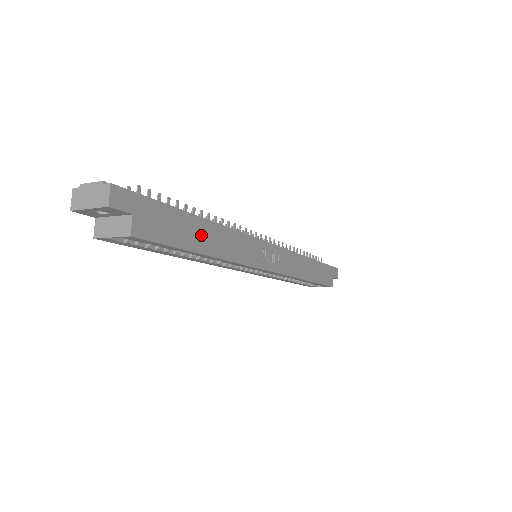
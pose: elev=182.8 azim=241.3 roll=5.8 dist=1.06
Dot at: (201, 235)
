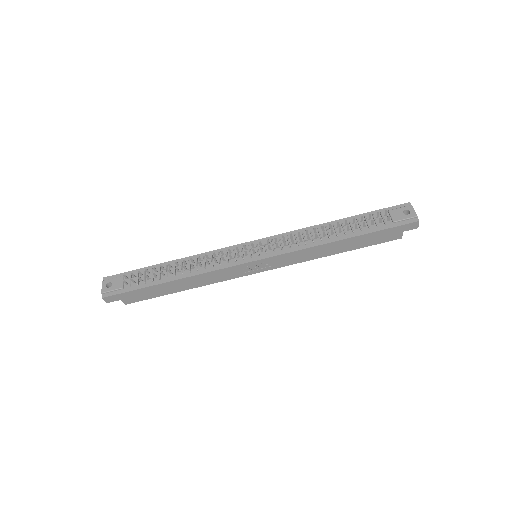
Dot at: (172, 287)
